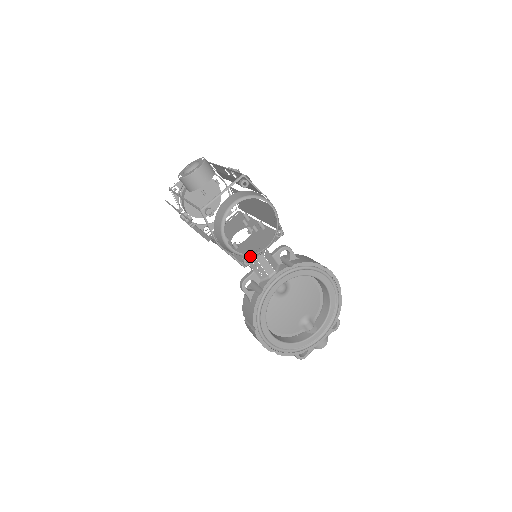
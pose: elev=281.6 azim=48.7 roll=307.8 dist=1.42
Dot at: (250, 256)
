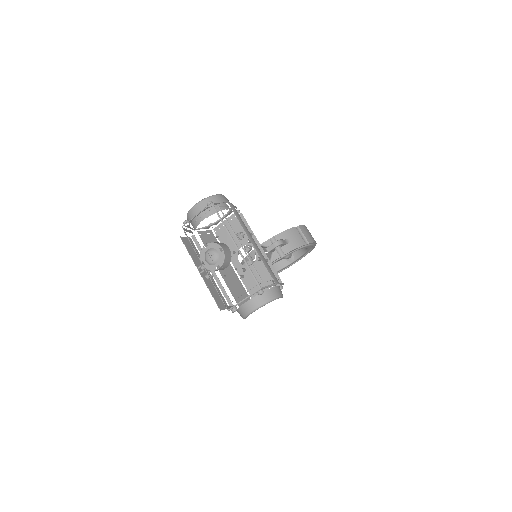
Dot at: occluded
